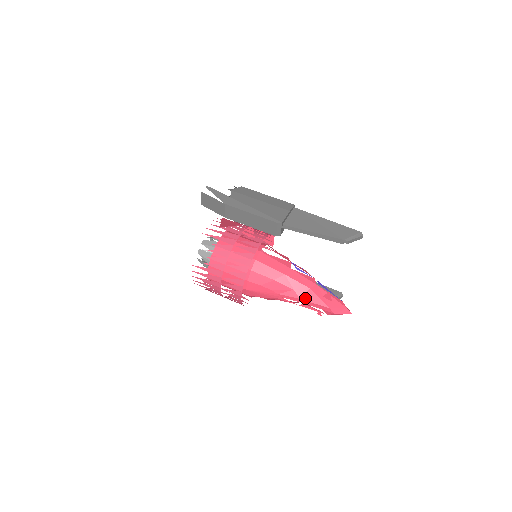
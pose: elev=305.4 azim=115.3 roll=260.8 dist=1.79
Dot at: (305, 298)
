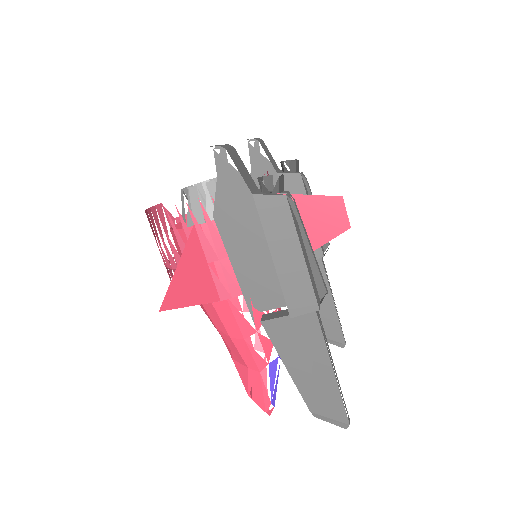
Dot at: (237, 365)
